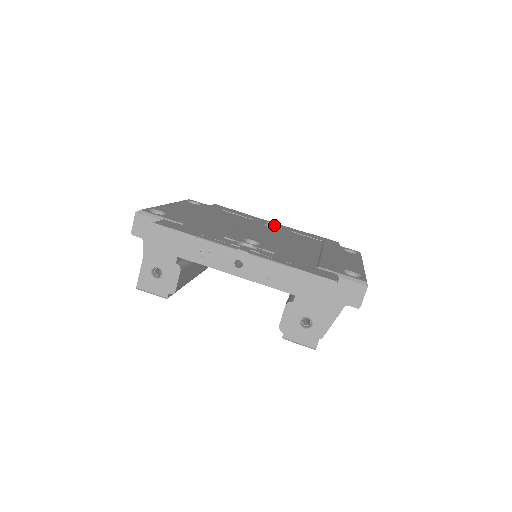
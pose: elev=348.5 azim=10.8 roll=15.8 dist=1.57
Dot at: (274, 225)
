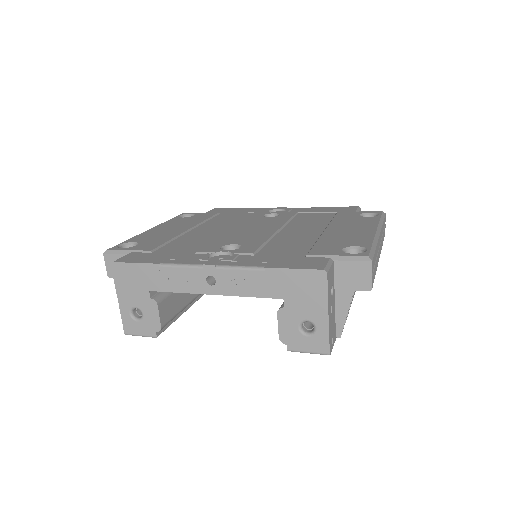
Dot at: (280, 211)
